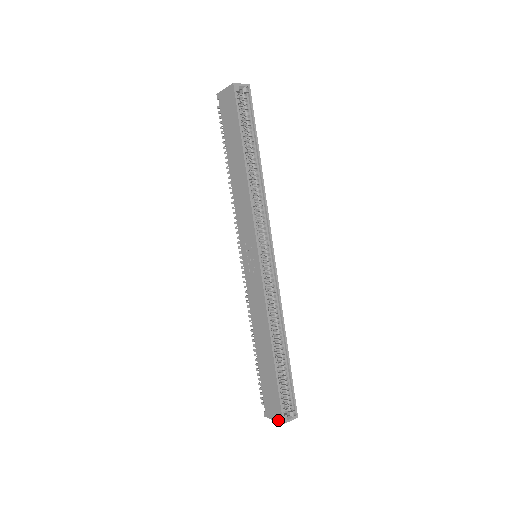
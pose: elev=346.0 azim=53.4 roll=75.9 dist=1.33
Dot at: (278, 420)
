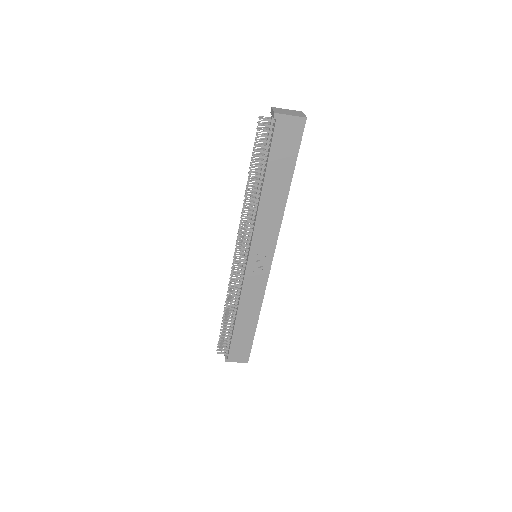
Dot at: (243, 362)
